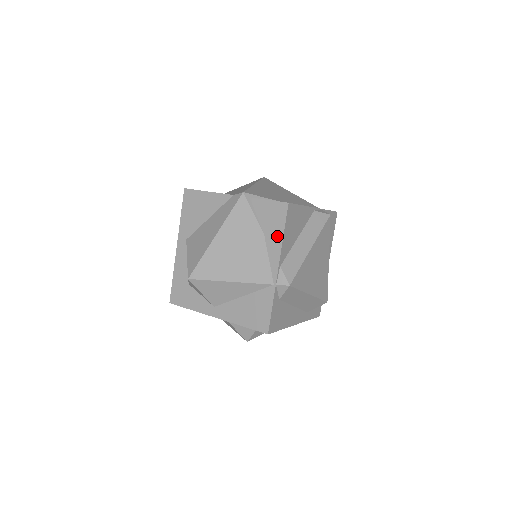
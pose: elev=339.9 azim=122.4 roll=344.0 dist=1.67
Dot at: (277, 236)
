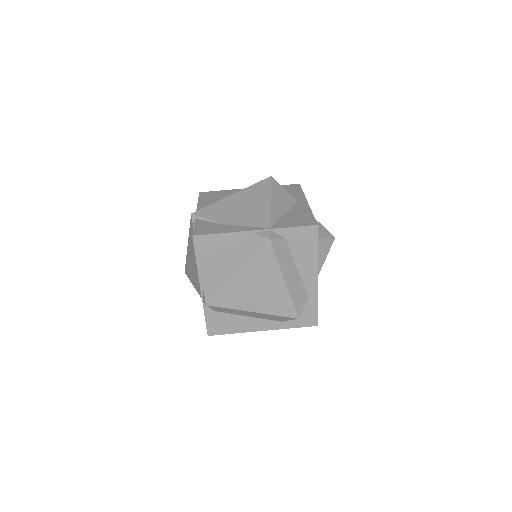
Dot at: occluded
